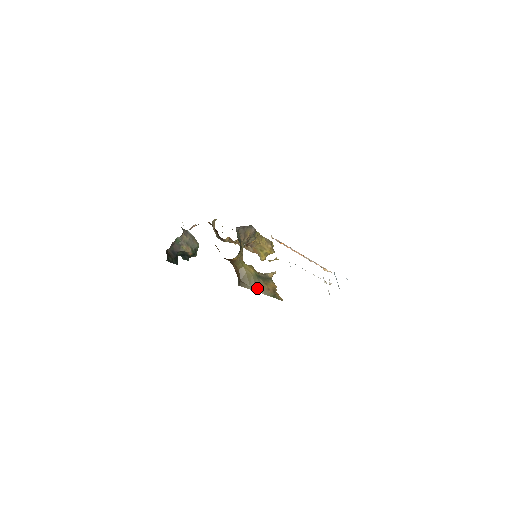
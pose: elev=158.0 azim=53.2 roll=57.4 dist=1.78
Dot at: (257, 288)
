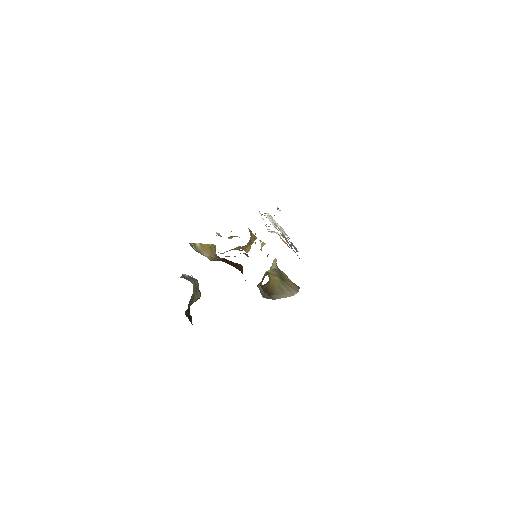
Dot at: (291, 292)
